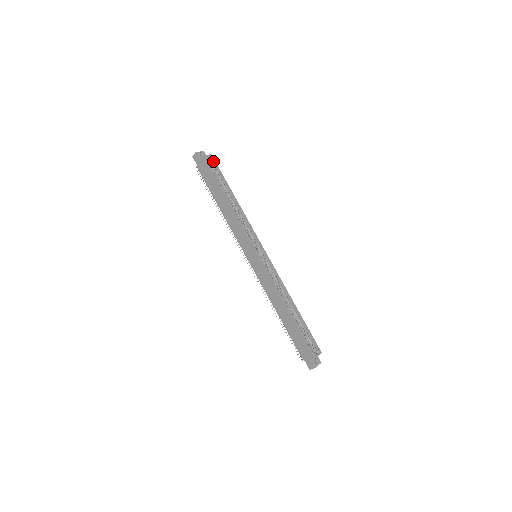
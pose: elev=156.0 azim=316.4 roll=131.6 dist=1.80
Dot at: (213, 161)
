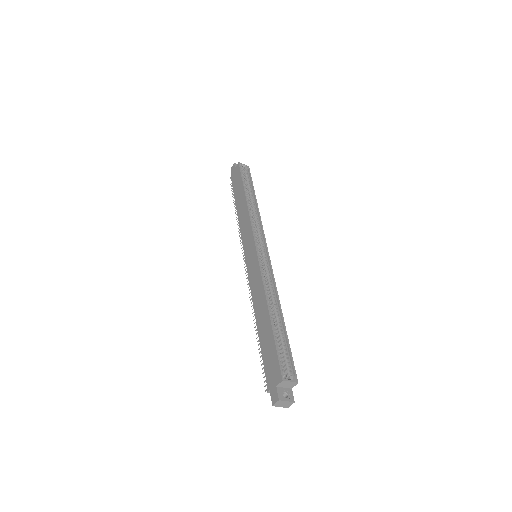
Dot at: (248, 171)
